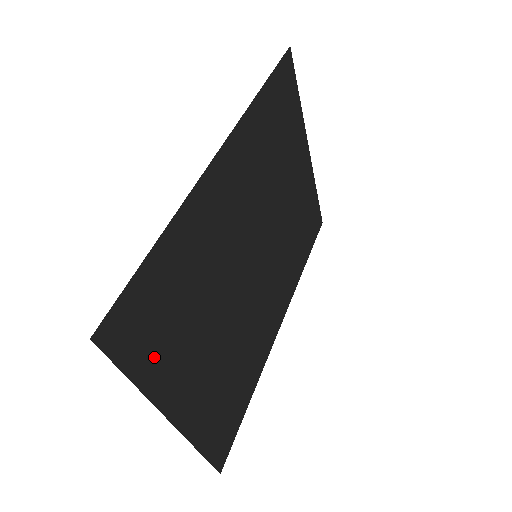
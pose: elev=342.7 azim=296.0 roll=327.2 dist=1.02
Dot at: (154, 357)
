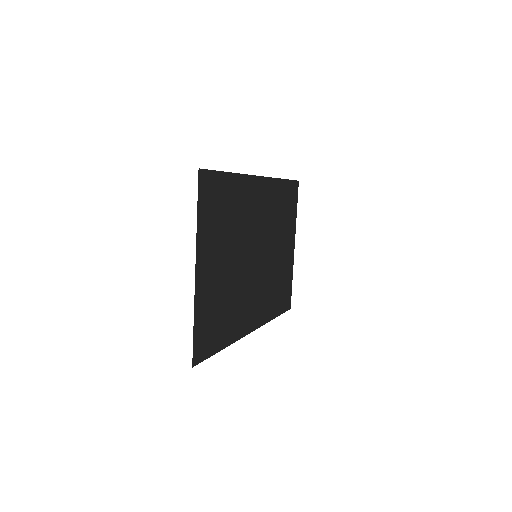
Dot at: (207, 220)
